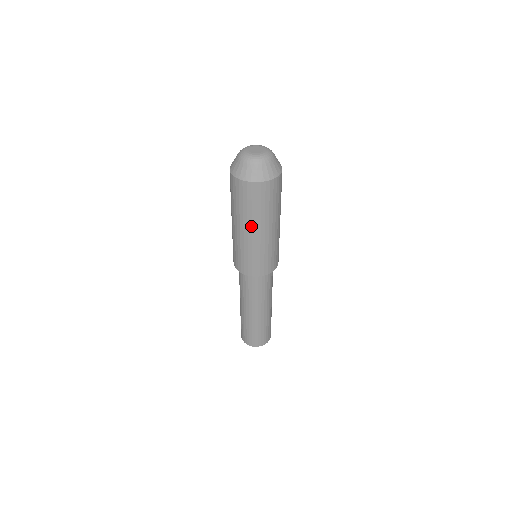
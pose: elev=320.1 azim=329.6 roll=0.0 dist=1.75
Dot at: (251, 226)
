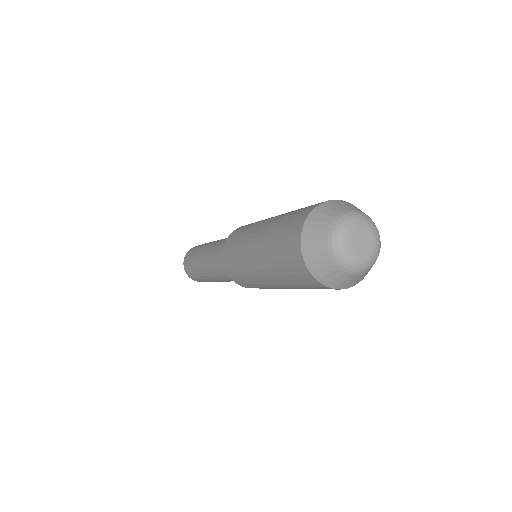
Dot at: (268, 274)
